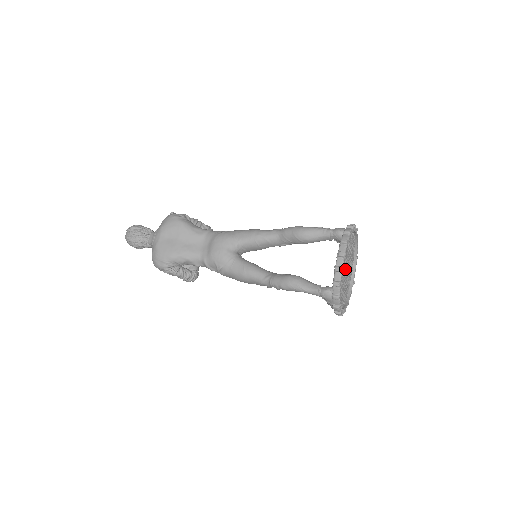
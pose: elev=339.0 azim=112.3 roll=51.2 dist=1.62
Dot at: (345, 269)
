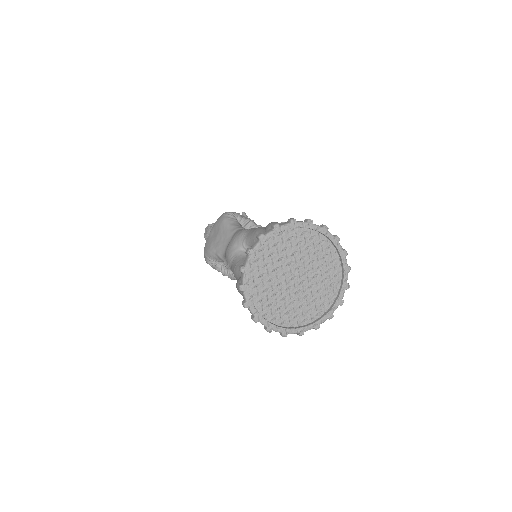
Dot at: (288, 276)
